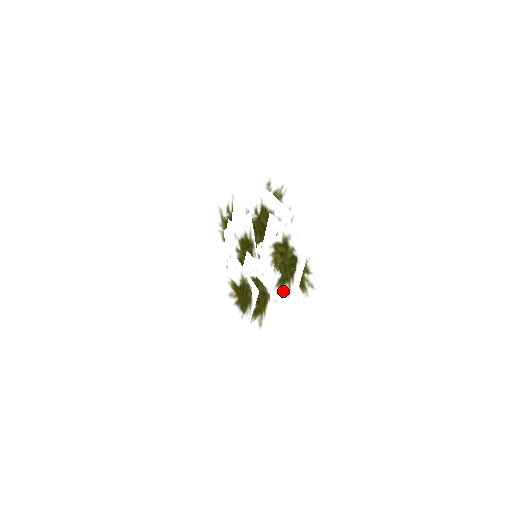
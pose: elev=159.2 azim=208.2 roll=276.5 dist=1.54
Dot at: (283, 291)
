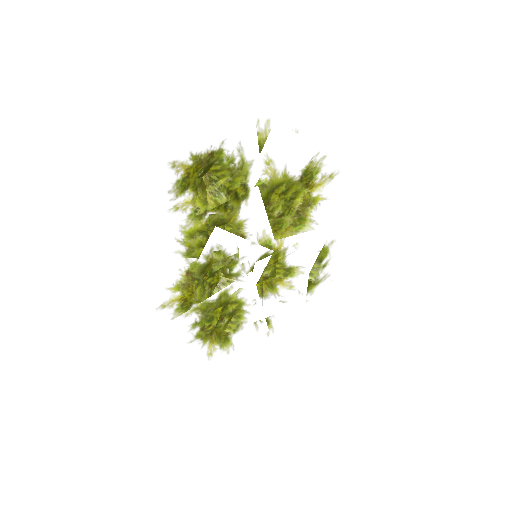
Dot at: occluded
